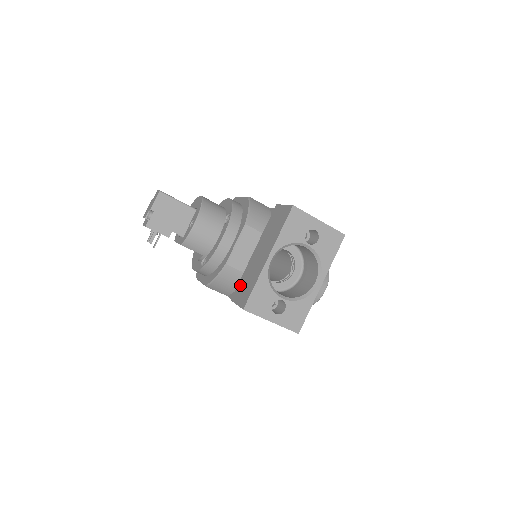
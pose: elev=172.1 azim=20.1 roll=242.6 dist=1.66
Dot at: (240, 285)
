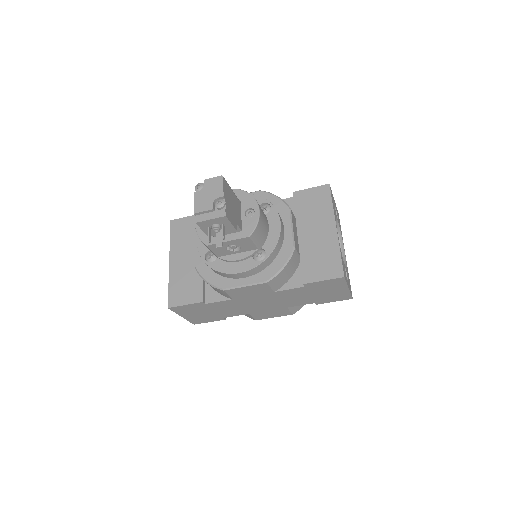
Dot at: (308, 266)
